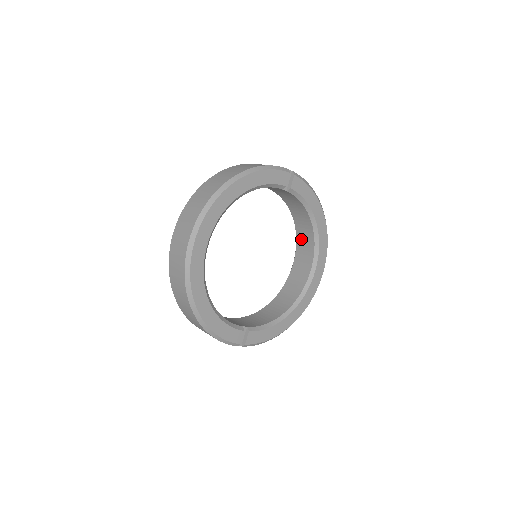
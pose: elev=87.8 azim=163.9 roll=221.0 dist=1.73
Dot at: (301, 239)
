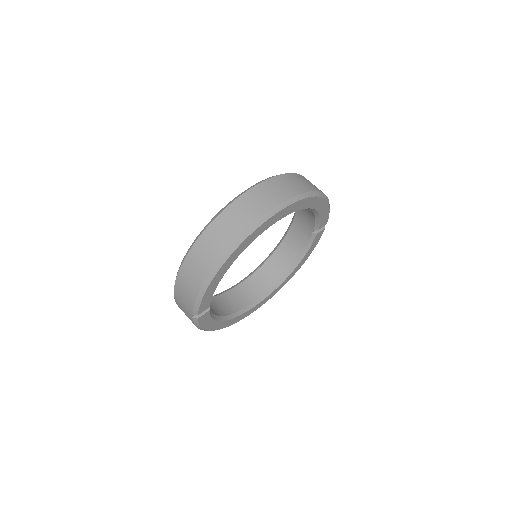
Dot at: (266, 270)
